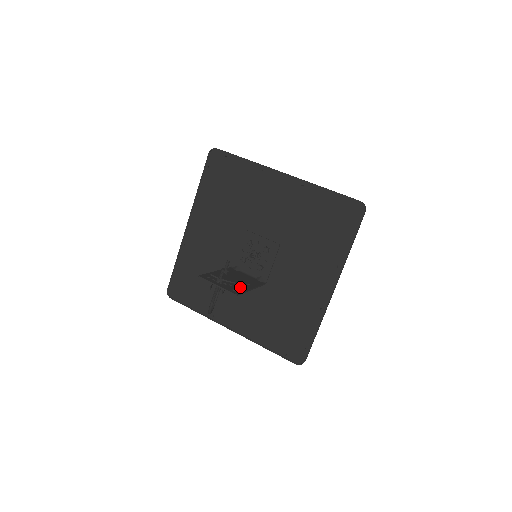
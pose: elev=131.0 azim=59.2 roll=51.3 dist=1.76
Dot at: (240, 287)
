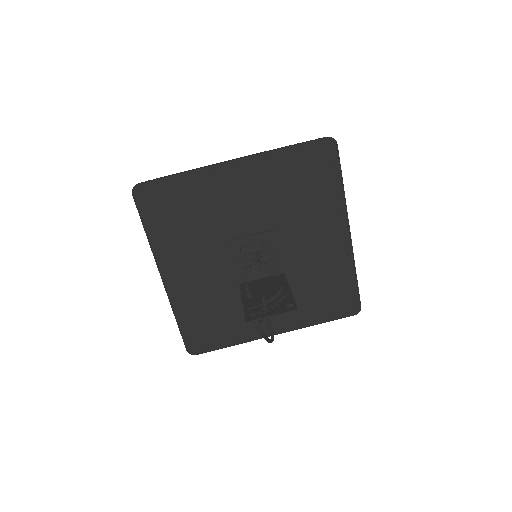
Dot at: (284, 298)
